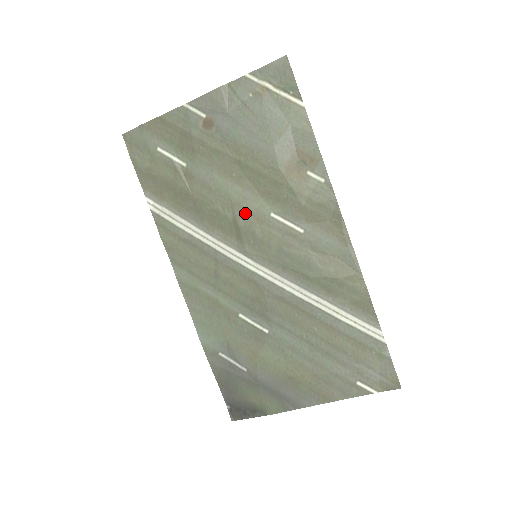
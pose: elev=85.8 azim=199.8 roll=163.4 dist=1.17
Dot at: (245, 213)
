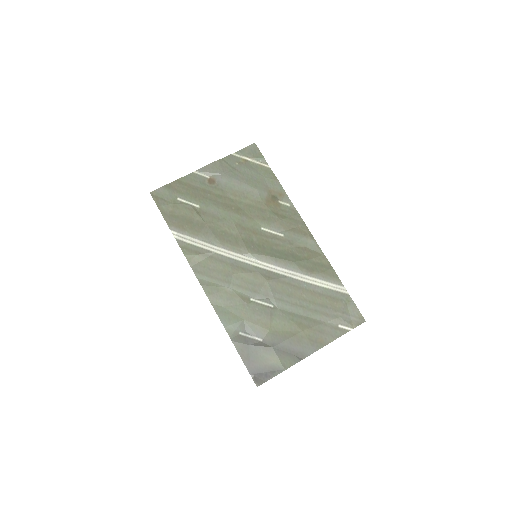
Dot at: (244, 230)
